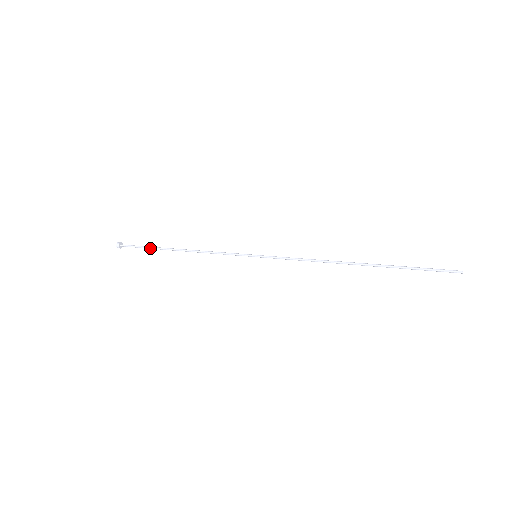
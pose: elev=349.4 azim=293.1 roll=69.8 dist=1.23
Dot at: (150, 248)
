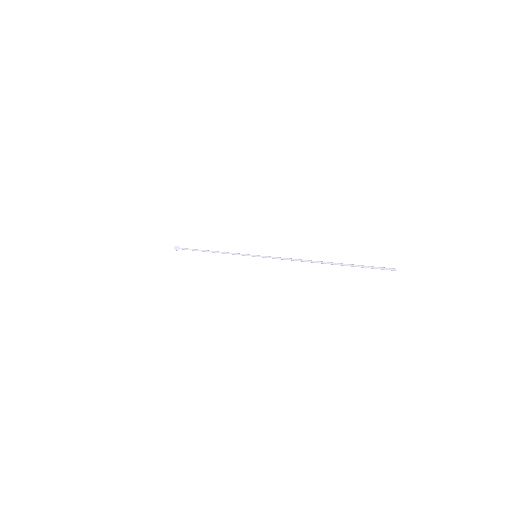
Dot at: (194, 249)
